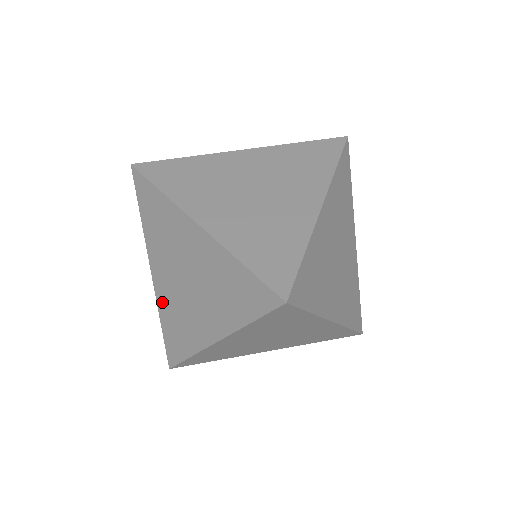
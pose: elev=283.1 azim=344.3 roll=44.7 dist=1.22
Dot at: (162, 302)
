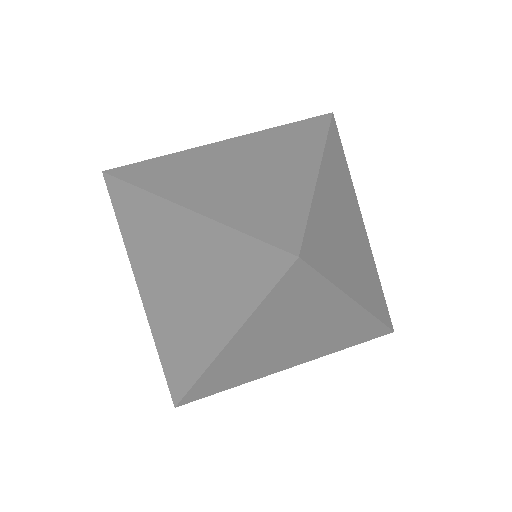
Dot at: occluded
